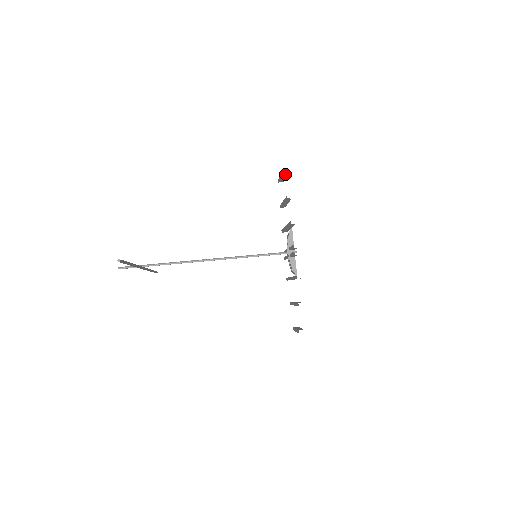
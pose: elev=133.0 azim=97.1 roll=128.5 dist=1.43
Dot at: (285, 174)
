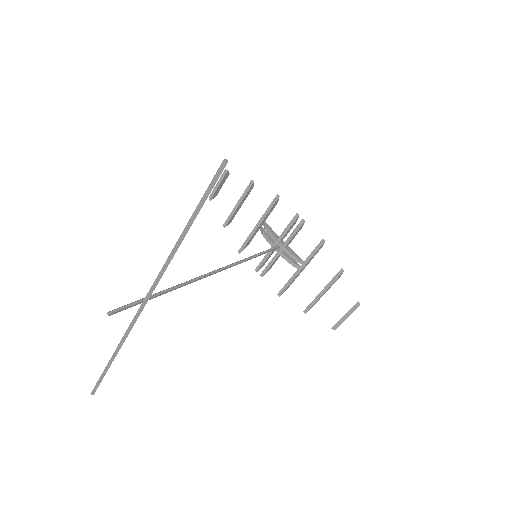
Dot at: (228, 172)
